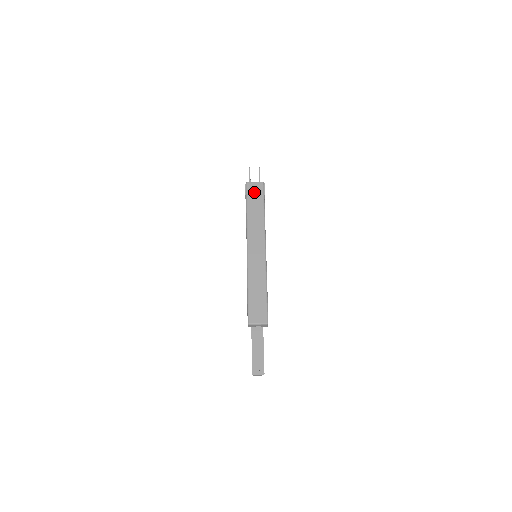
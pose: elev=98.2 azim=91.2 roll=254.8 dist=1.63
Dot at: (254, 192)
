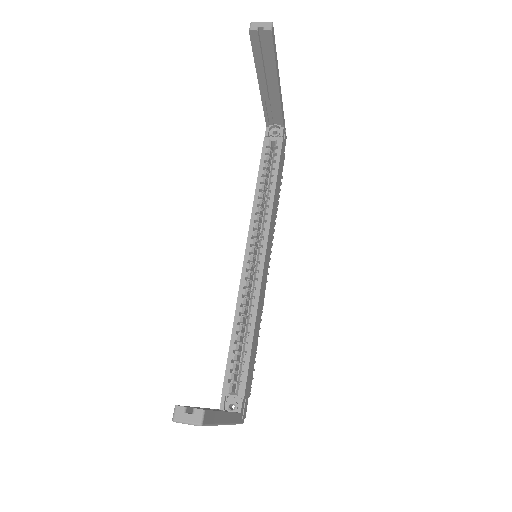
Dot at: occluded
